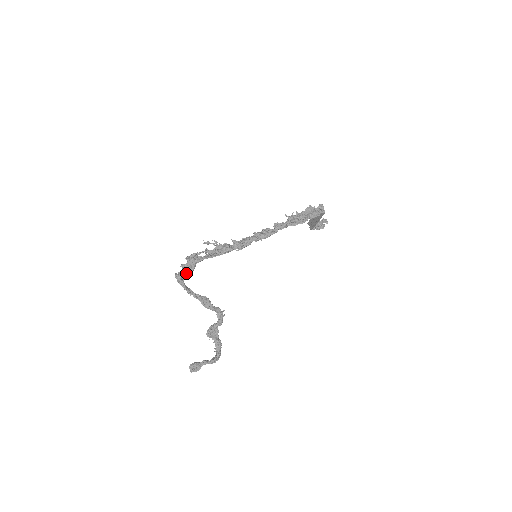
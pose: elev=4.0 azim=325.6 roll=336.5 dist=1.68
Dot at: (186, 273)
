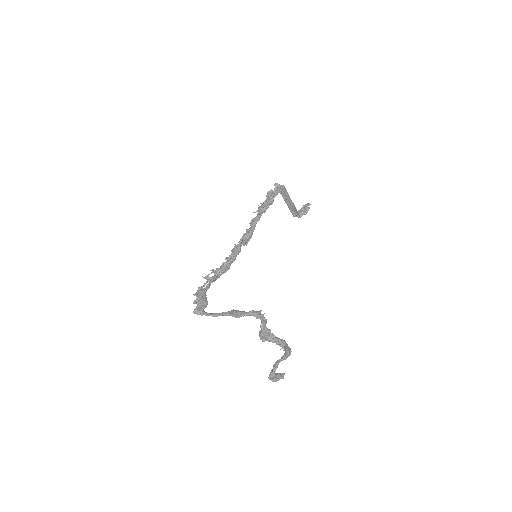
Dot at: (201, 304)
